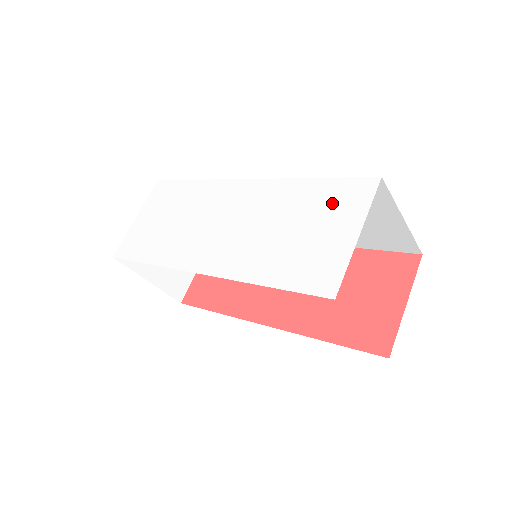
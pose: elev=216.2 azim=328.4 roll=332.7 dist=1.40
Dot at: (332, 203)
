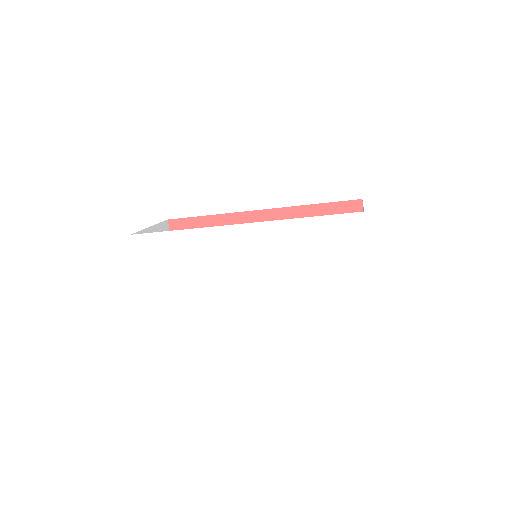
Dot at: (335, 237)
